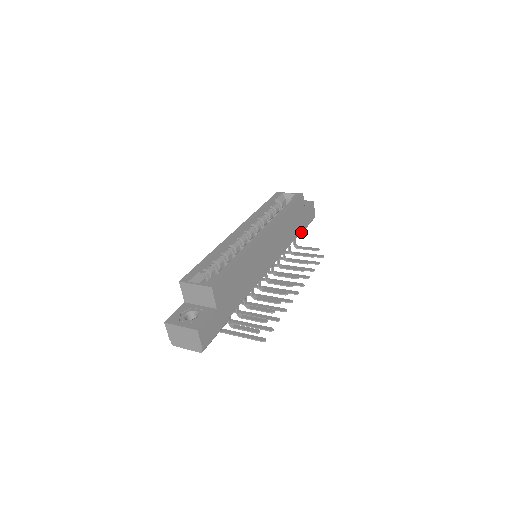
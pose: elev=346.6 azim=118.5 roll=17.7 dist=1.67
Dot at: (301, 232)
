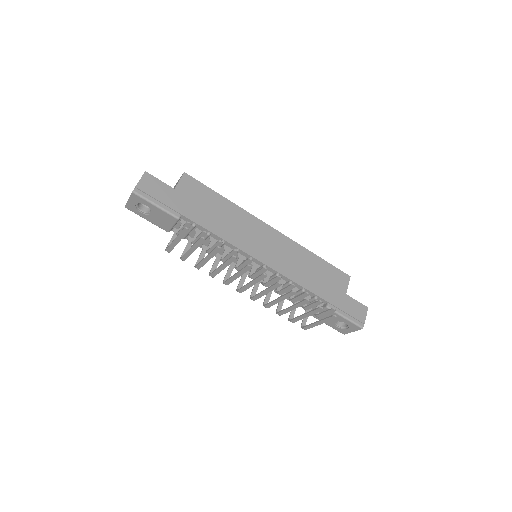
Dot at: (330, 306)
